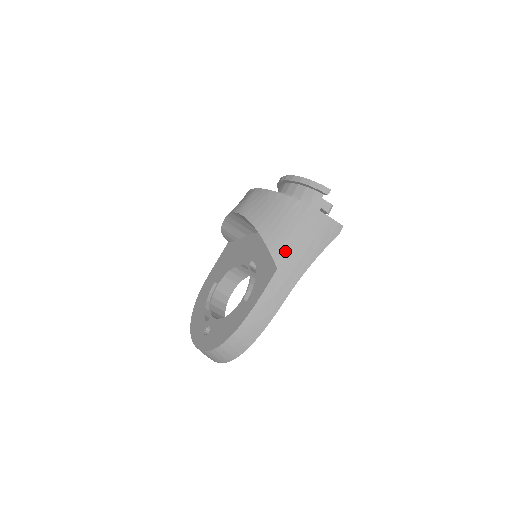
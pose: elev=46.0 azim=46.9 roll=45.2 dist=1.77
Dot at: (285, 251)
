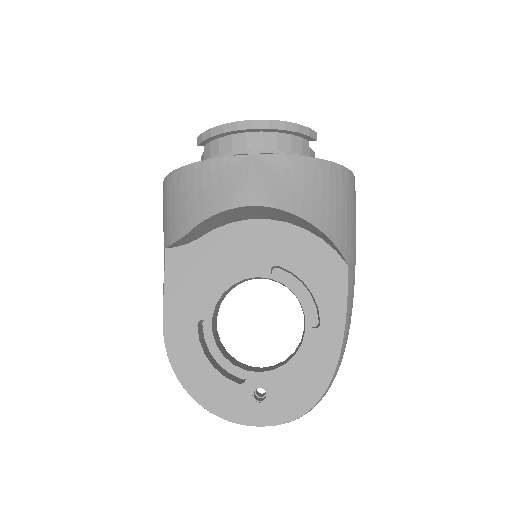
Dot at: (346, 238)
